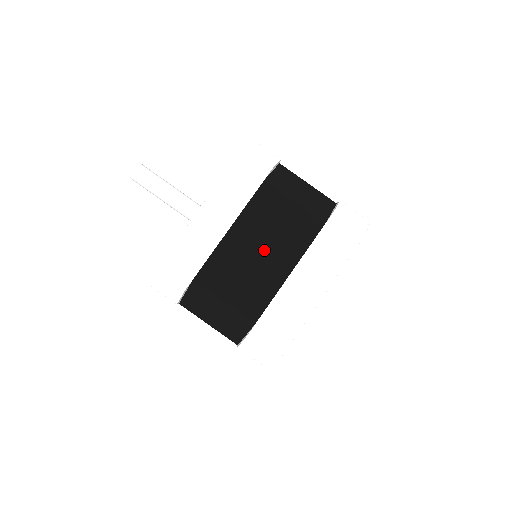
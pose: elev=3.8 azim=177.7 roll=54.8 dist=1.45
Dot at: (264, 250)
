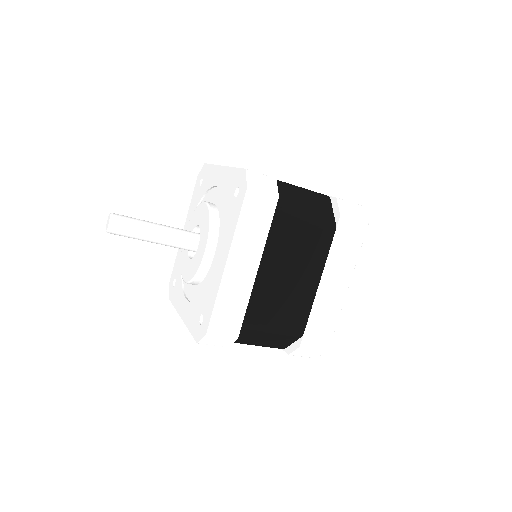
Dot at: (293, 275)
